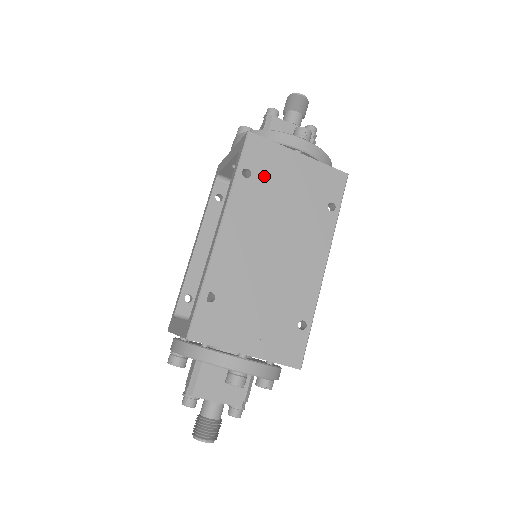
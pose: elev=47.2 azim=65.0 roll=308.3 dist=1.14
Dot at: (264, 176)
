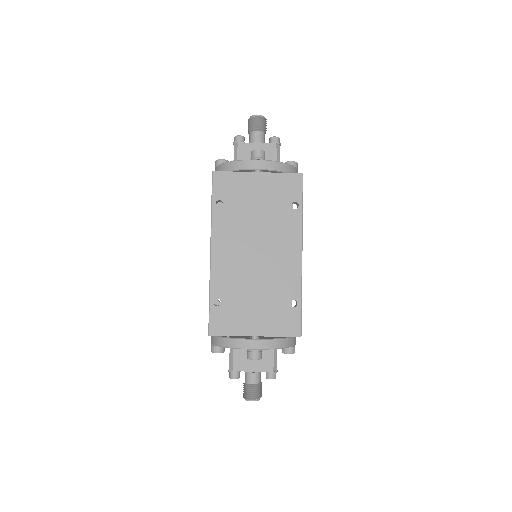
Dot at: (233, 201)
